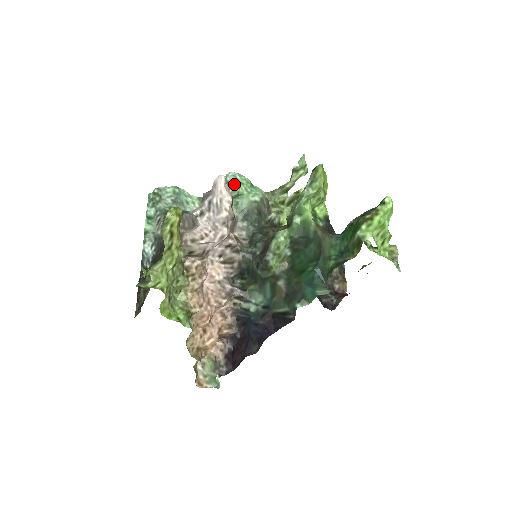
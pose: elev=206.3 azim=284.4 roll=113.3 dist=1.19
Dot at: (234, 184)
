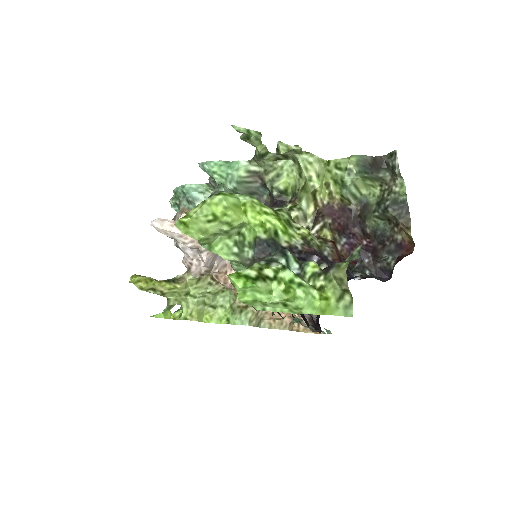
Dot at: (209, 175)
